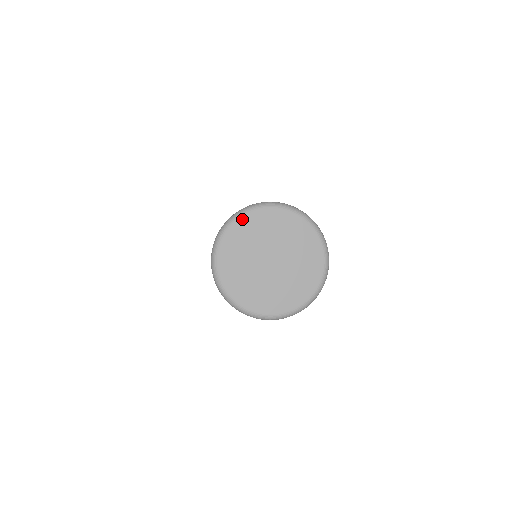
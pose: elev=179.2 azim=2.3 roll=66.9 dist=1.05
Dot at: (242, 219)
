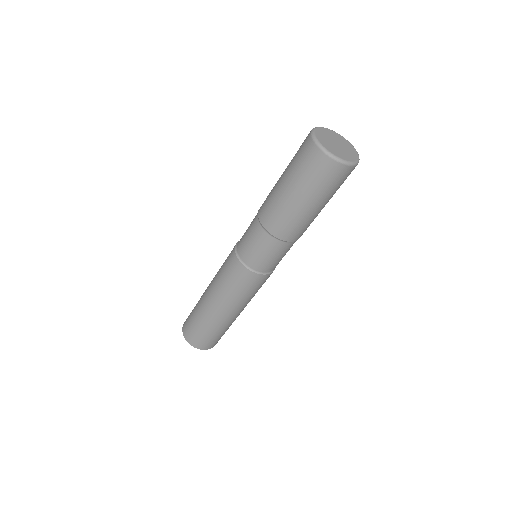
Dot at: (316, 130)
